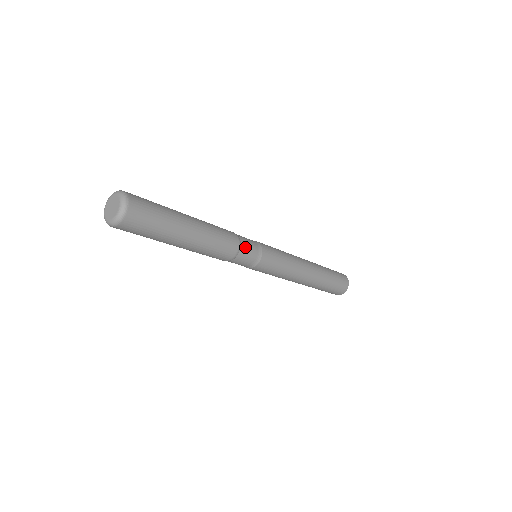
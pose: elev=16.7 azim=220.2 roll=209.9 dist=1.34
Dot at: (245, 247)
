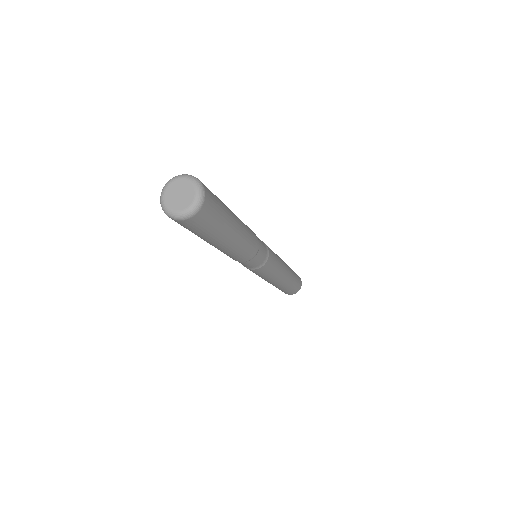
Dot at: (261, 249)
